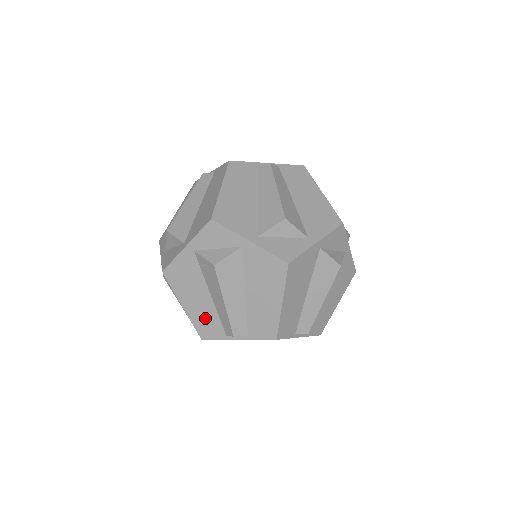
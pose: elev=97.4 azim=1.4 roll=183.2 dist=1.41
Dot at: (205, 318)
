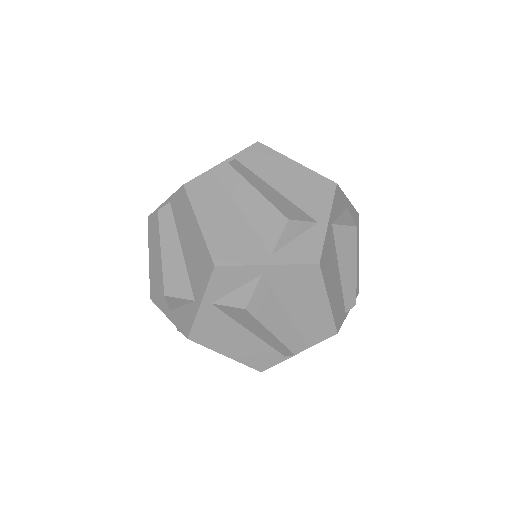
Dot at: (255, 354)
